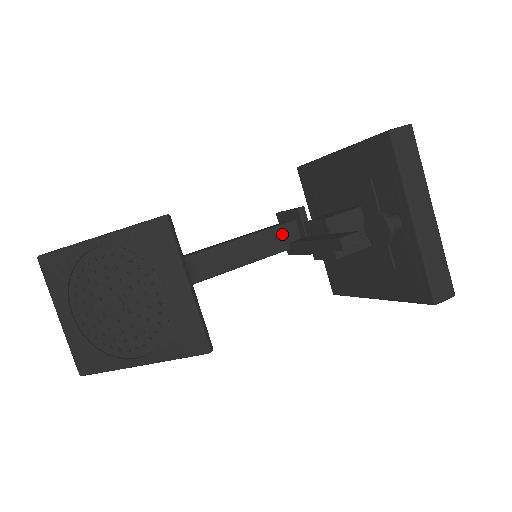
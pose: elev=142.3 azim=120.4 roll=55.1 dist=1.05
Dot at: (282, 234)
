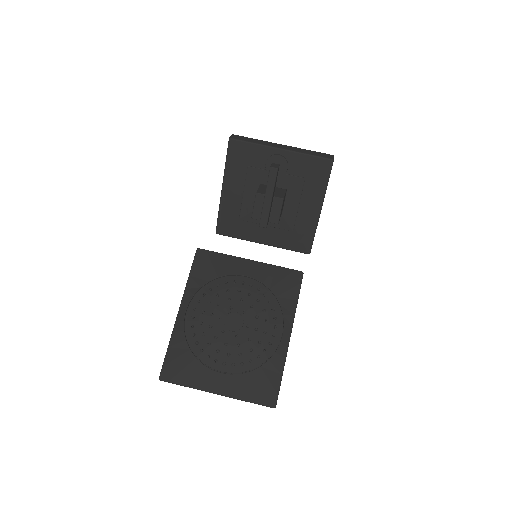
Dot at: occluded
